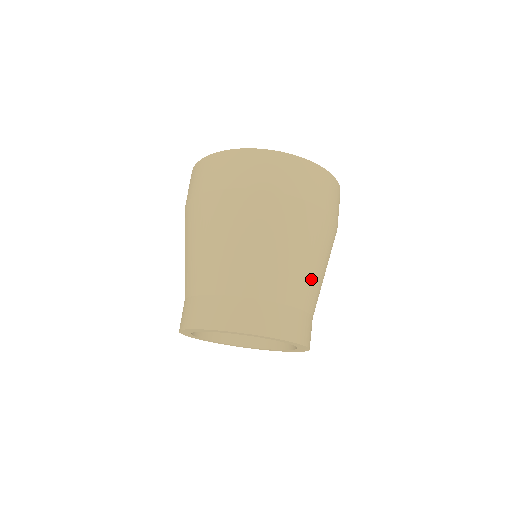
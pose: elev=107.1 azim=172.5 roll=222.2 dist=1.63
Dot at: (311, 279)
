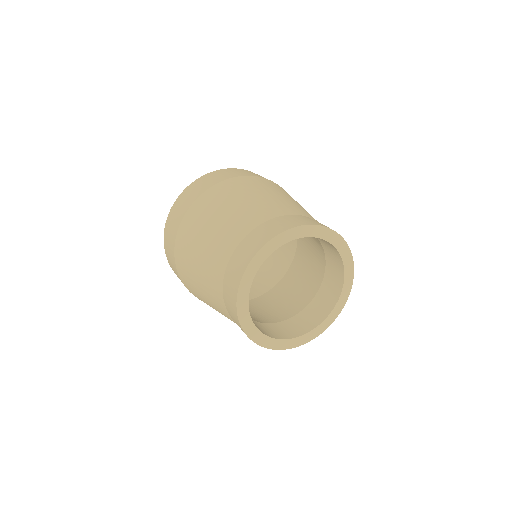
Dot at: (276, 202)
